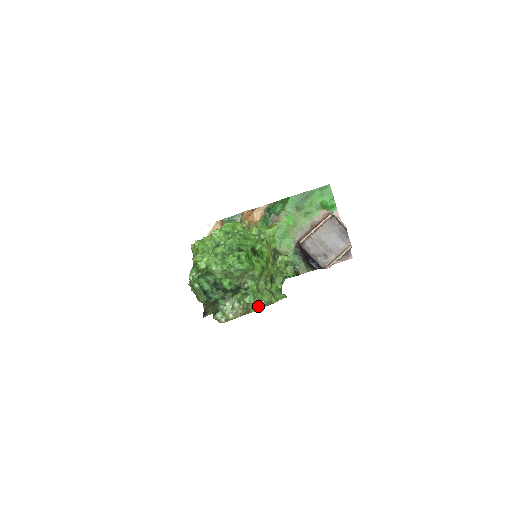
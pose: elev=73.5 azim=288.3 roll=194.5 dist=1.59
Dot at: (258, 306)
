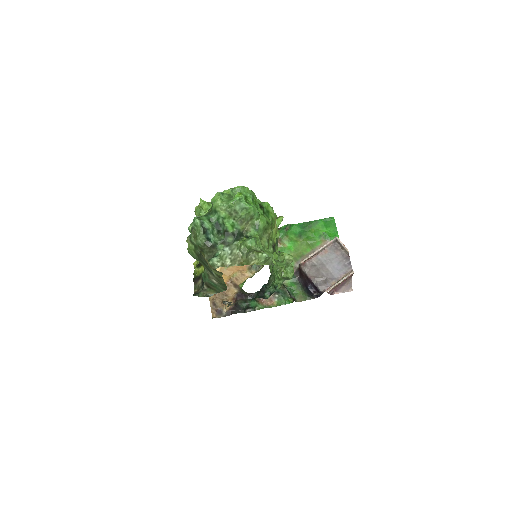
Dot at: (258, 259)
